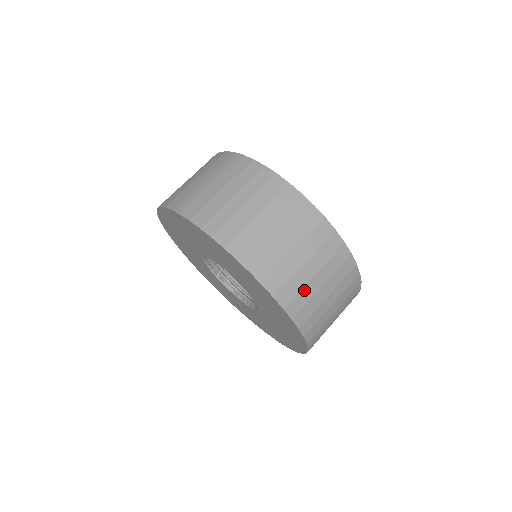
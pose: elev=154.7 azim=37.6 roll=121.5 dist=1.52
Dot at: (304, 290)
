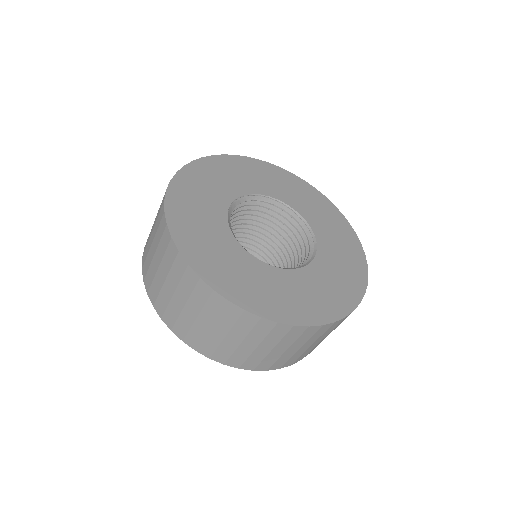
Dot at: (207, 338)
